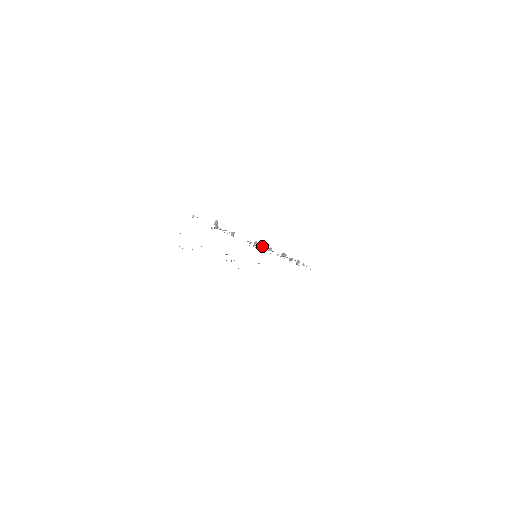
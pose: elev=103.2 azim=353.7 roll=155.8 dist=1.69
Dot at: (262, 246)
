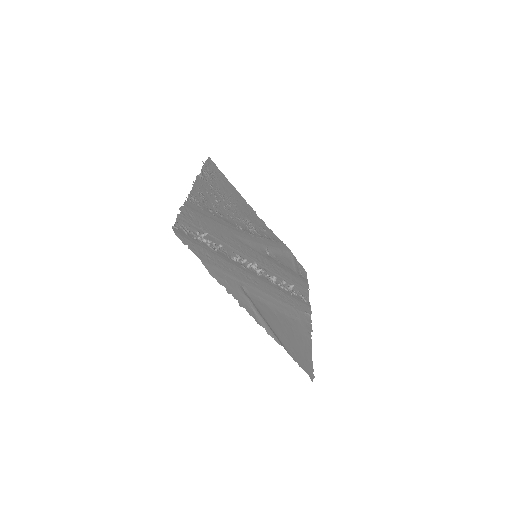
Dot at: (253, 264)
